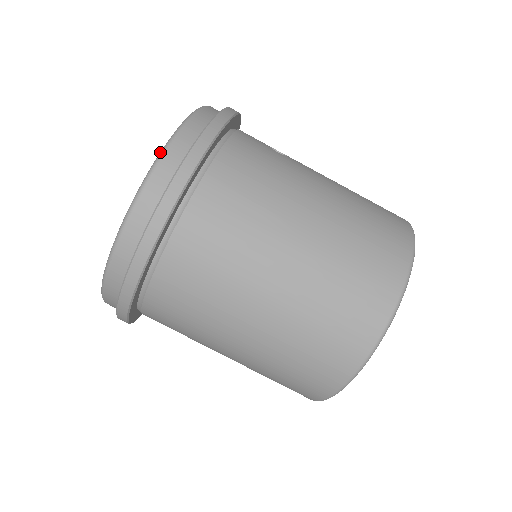
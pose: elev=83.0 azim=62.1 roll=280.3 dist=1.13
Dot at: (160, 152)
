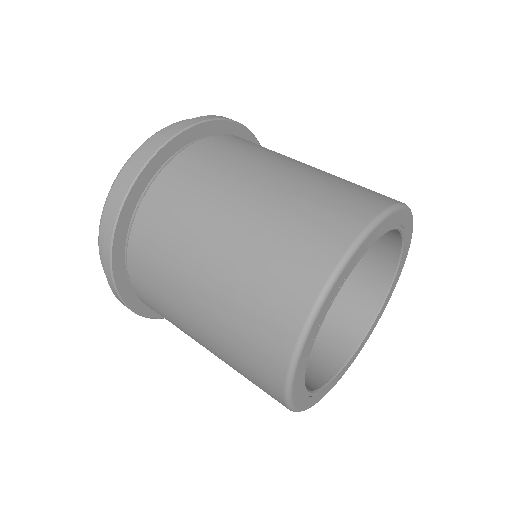
Dot at: (145, 141)
